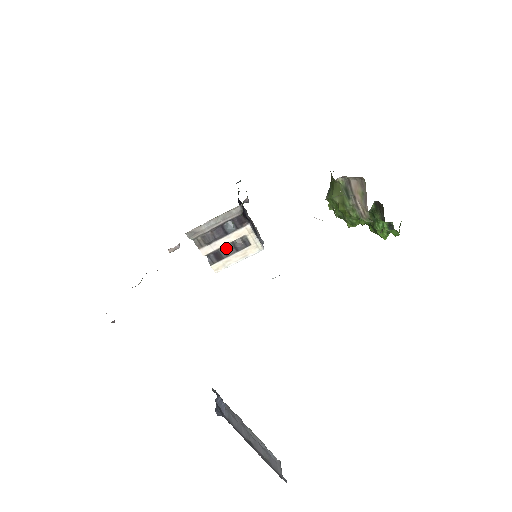
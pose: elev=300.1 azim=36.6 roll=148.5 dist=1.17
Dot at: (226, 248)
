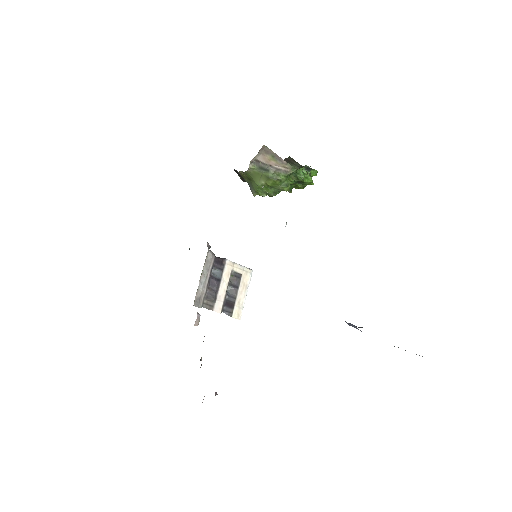
Dot at: (229, 293)
